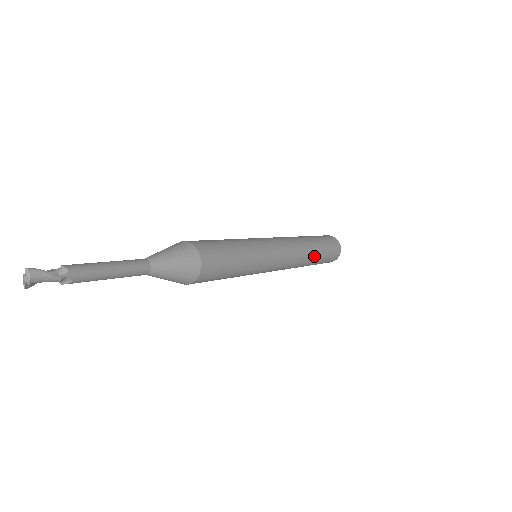
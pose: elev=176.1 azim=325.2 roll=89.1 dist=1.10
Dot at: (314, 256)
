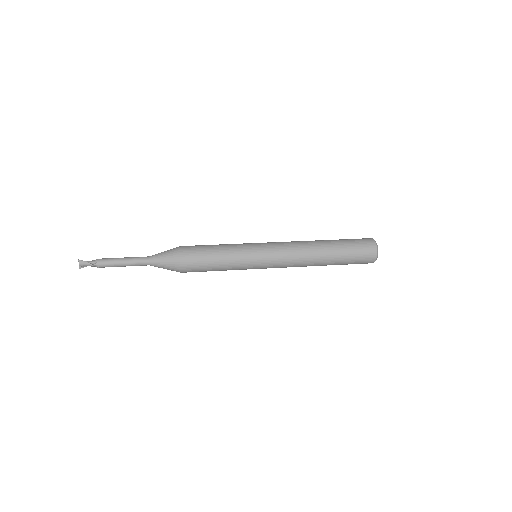
Dot at: (326, 258)
